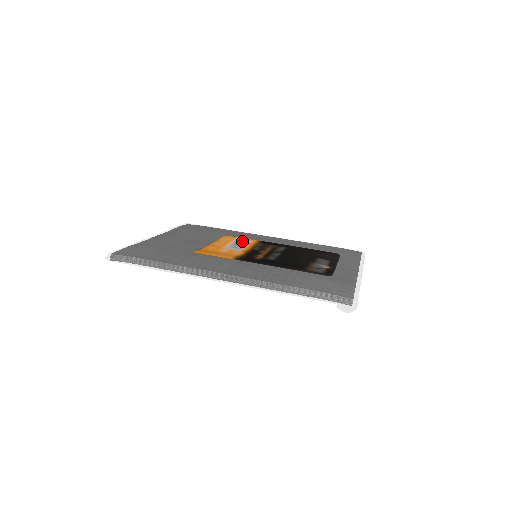
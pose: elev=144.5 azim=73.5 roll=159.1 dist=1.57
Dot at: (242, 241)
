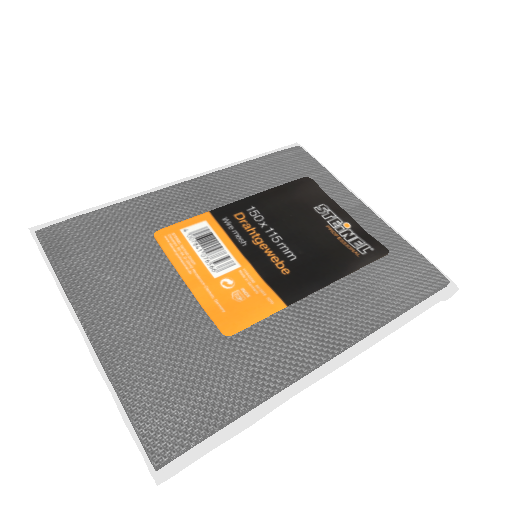
Dot at: (198, 233)
